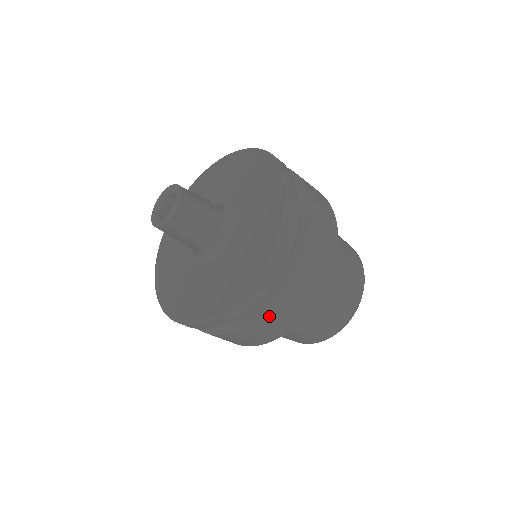
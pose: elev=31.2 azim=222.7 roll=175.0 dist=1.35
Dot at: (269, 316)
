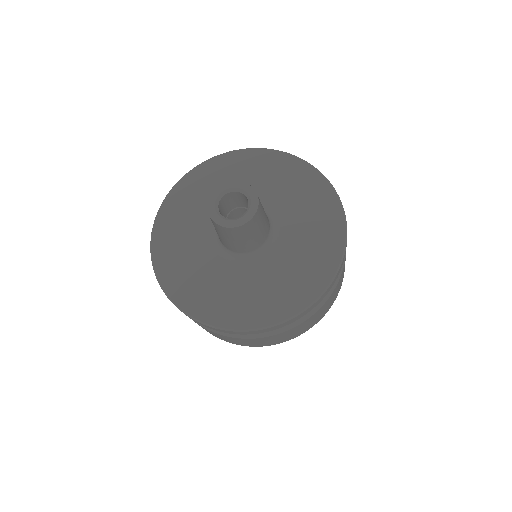
Dot at: (248, 340)
